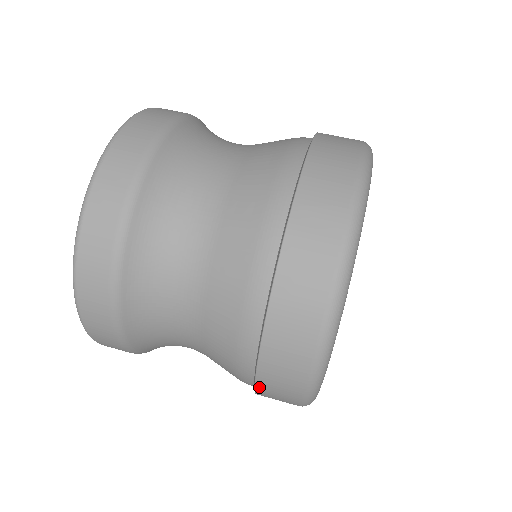
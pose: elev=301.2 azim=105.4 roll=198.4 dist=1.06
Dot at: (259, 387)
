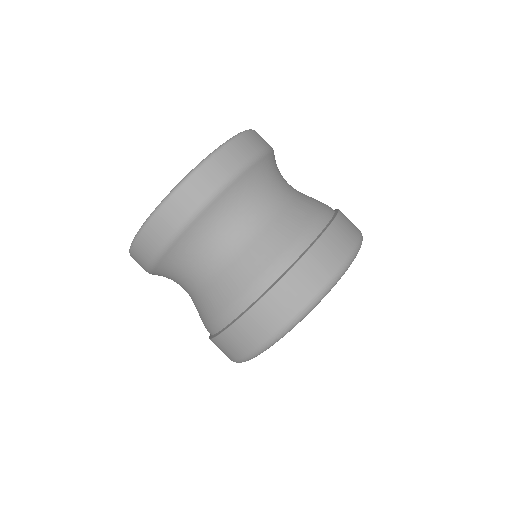
Dot at: occluded
